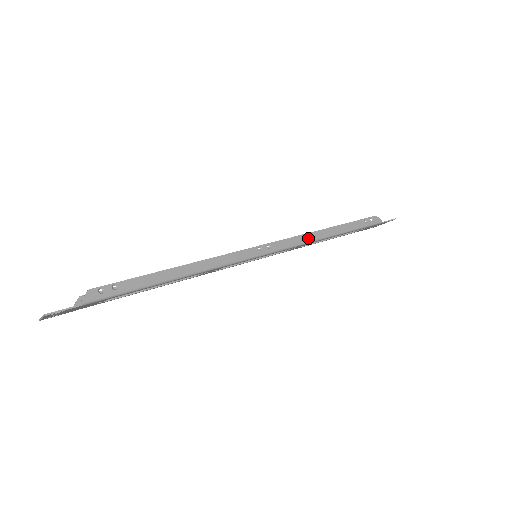
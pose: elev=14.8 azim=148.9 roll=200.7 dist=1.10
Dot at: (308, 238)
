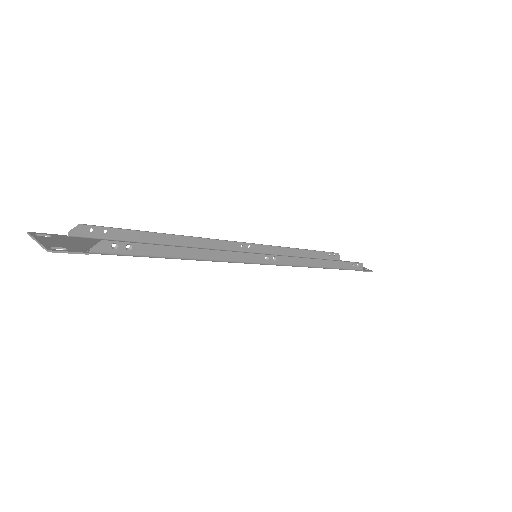
Dot at: (306, 263)
